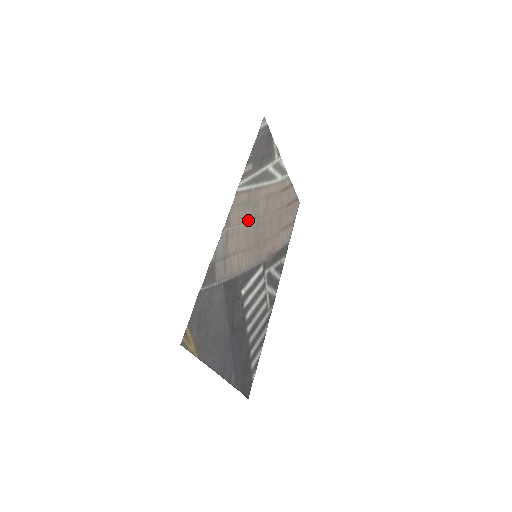
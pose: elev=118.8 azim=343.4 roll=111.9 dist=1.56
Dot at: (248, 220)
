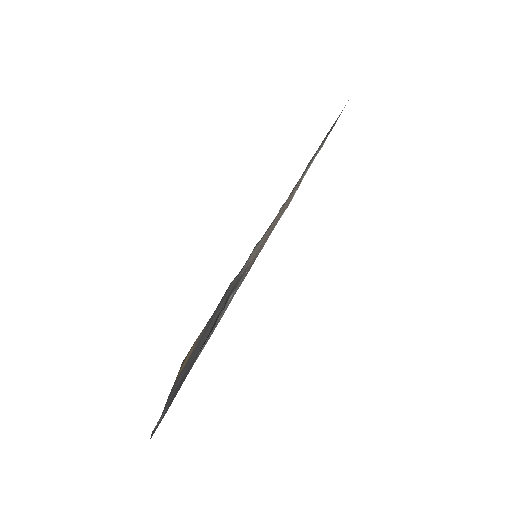
Dot at: occluded
